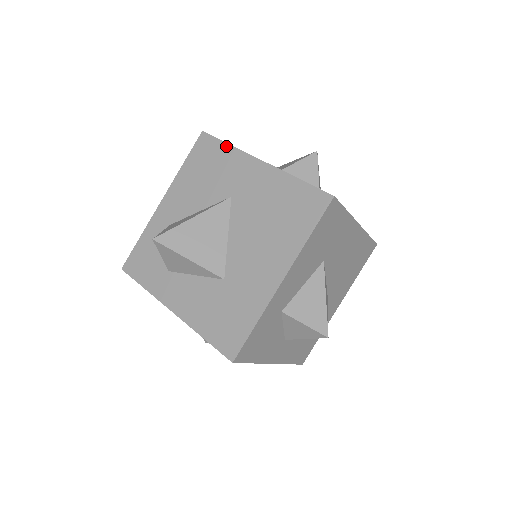
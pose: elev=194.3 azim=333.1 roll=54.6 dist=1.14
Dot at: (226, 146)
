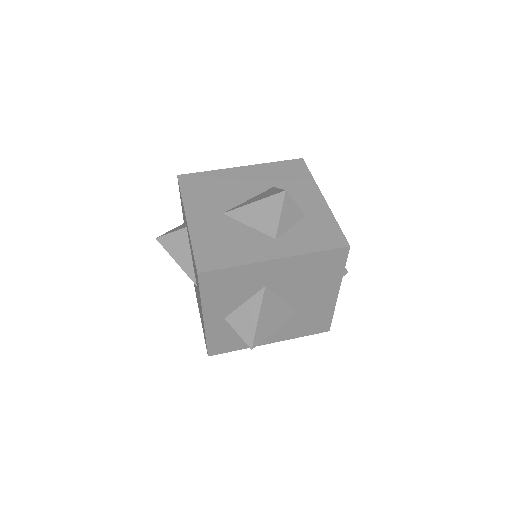
Dot at: (199, 293)
